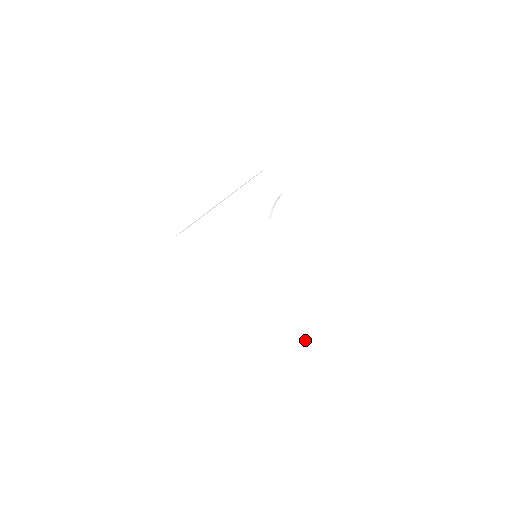
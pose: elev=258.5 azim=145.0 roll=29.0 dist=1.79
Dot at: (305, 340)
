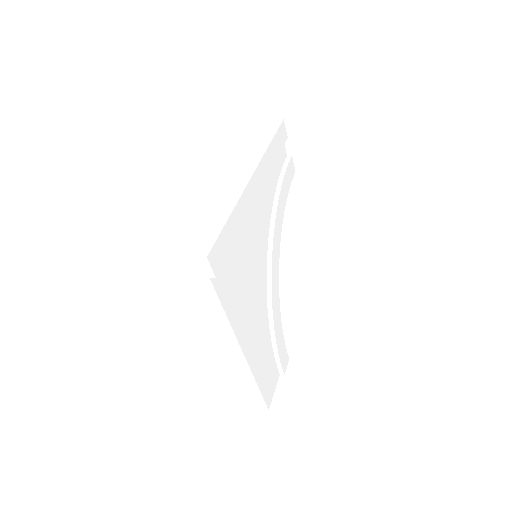
Dot at: (282, 354)
